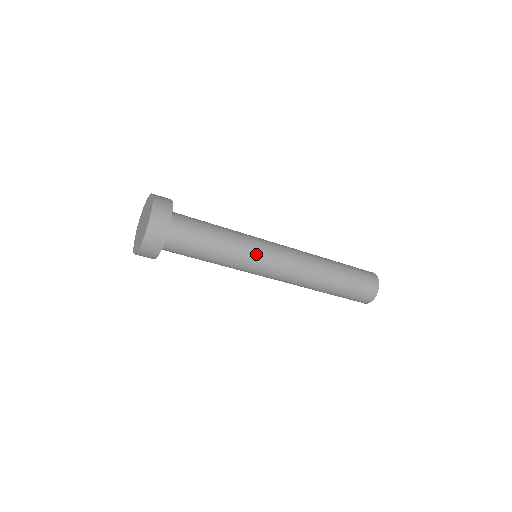
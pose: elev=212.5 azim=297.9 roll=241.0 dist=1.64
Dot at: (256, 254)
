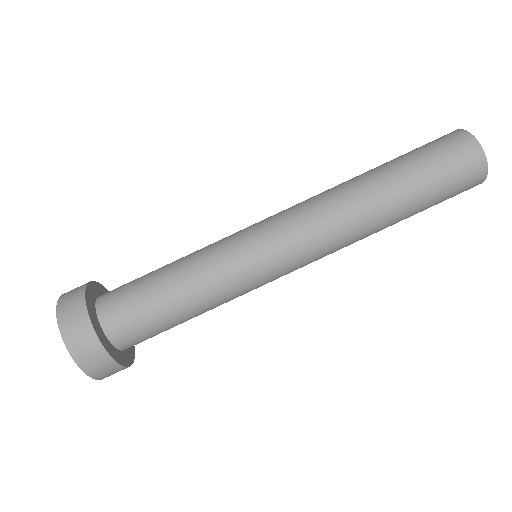
Dot at: (235, 244)
